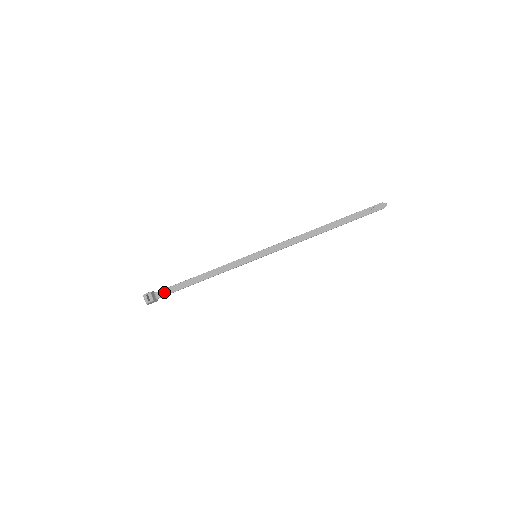
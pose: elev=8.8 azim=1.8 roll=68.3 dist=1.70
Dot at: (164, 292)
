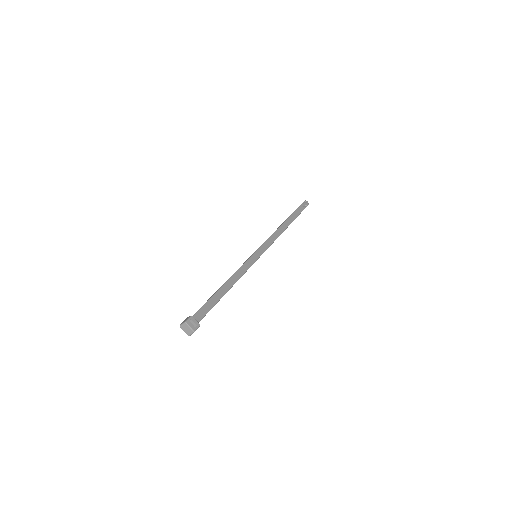
Dot at: (200, 314)
